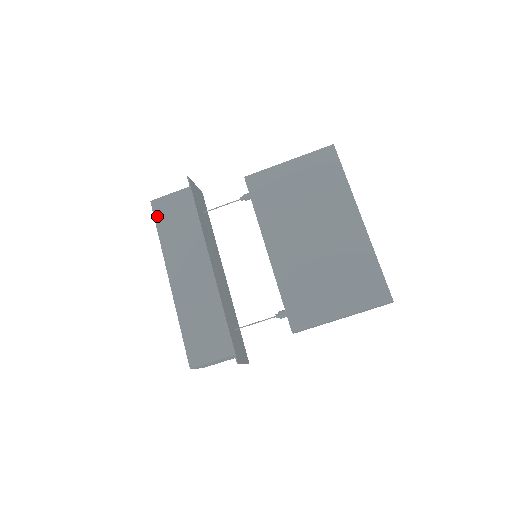
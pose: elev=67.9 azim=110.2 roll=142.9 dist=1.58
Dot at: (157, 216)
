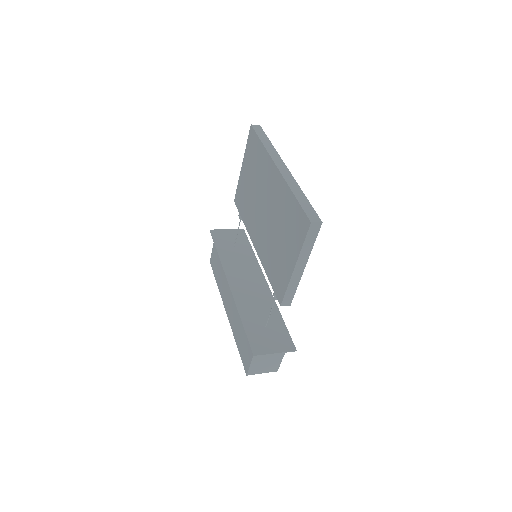
Dot at: (213, 270)
